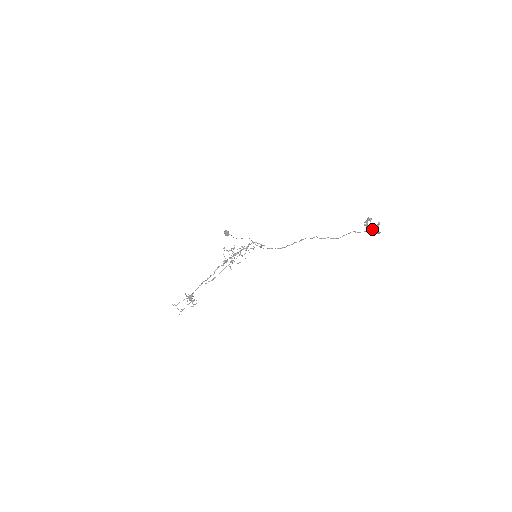
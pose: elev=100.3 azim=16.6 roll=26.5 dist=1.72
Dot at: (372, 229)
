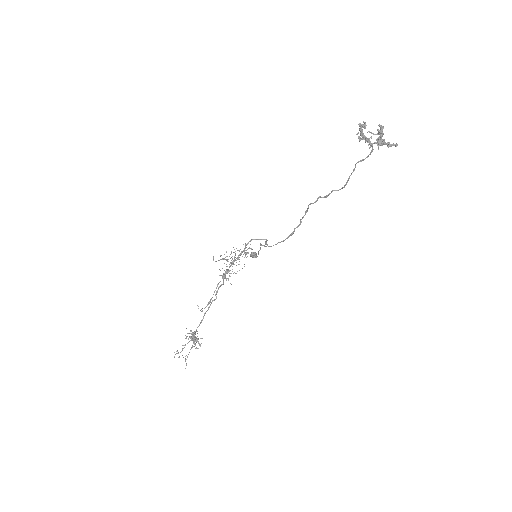
Dot at: occluded
